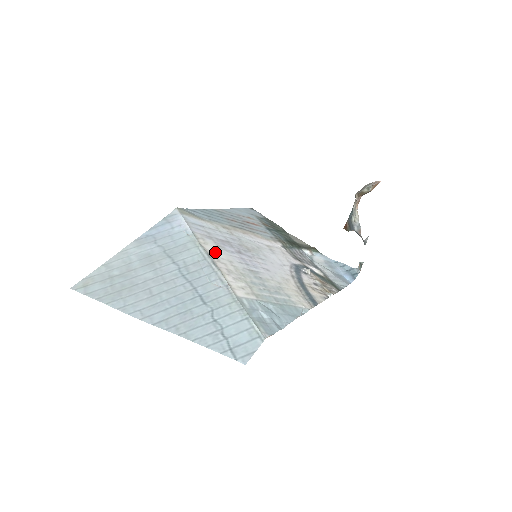
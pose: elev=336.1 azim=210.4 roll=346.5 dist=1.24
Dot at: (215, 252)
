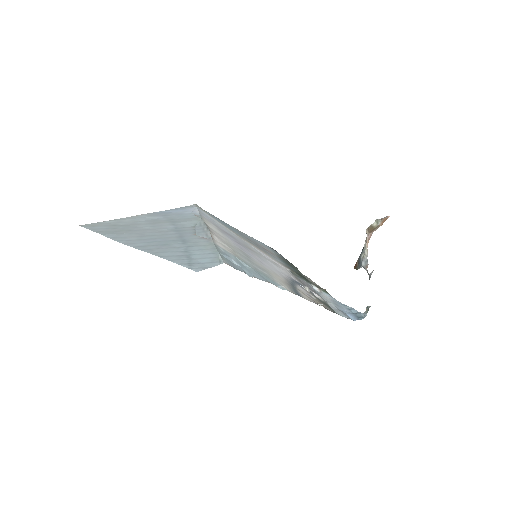
Dot at: (214, 229)
